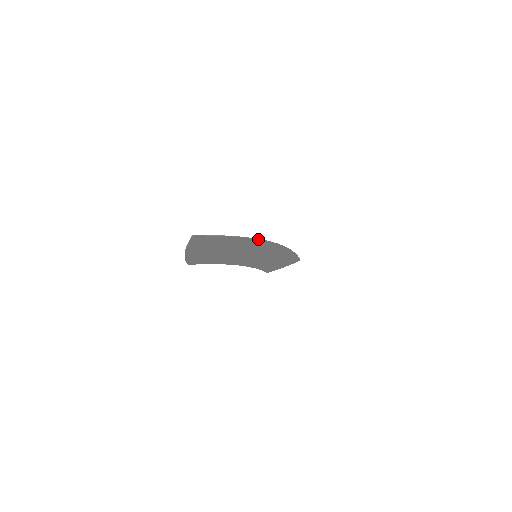
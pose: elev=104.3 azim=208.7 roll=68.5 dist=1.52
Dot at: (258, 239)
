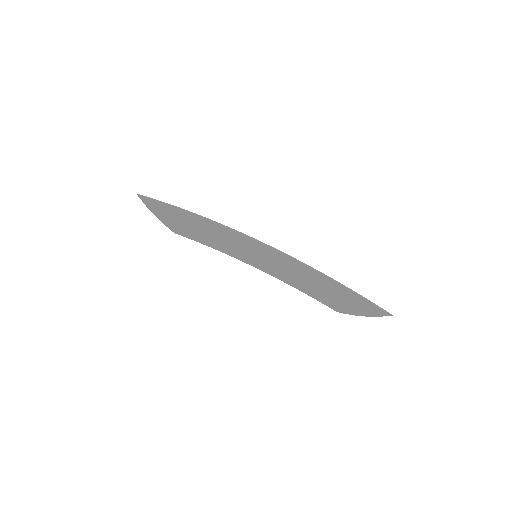
Dot at: (219, 223)
